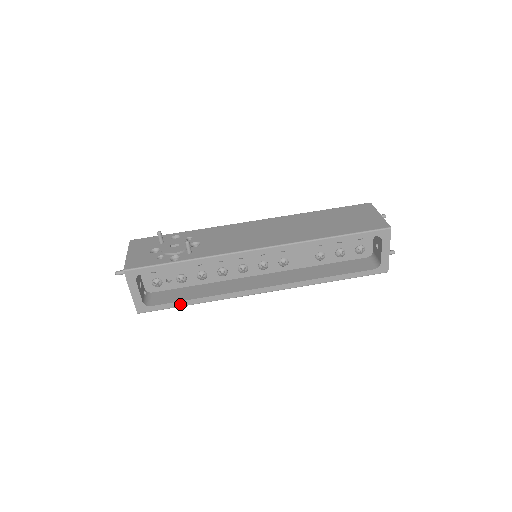
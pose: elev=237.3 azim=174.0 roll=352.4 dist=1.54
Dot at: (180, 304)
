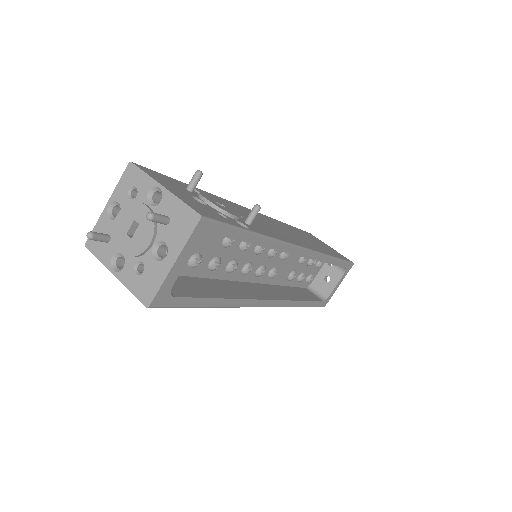
Dot at: (202, 303)
